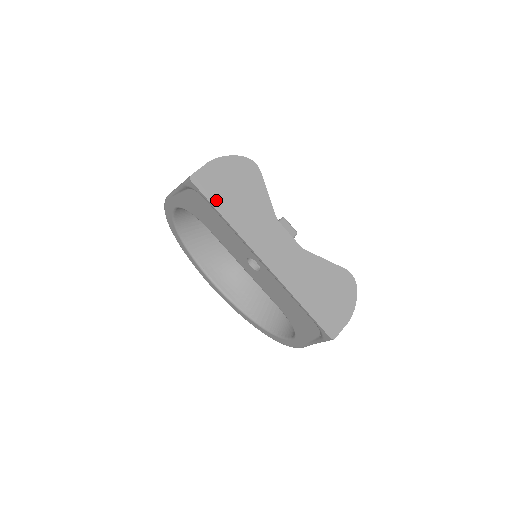
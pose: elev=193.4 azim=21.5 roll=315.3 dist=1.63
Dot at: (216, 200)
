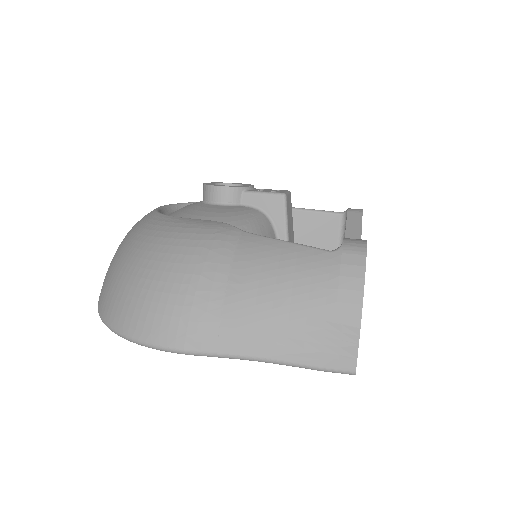
Dot at: occluded
